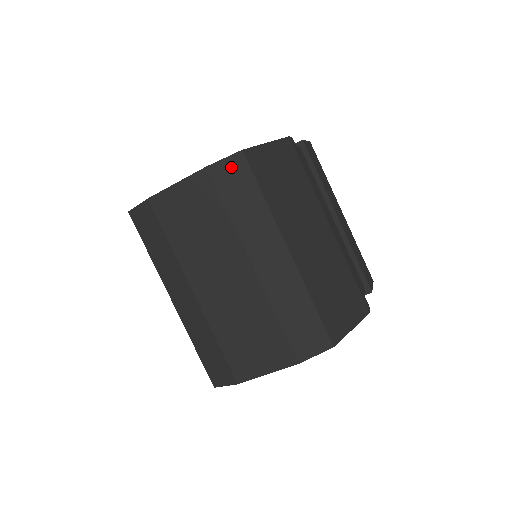
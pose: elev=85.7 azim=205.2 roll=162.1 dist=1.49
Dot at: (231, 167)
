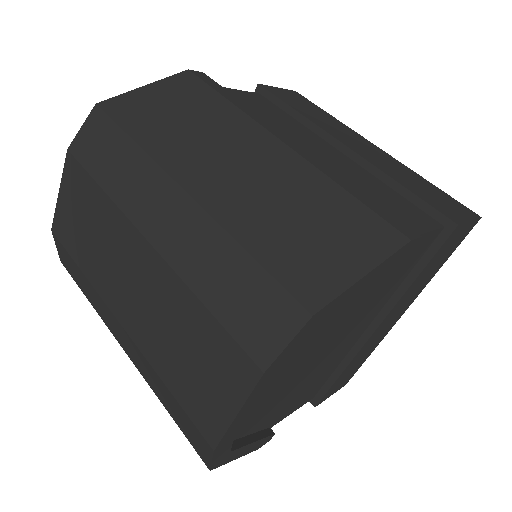
Dot at: (90, 131)
